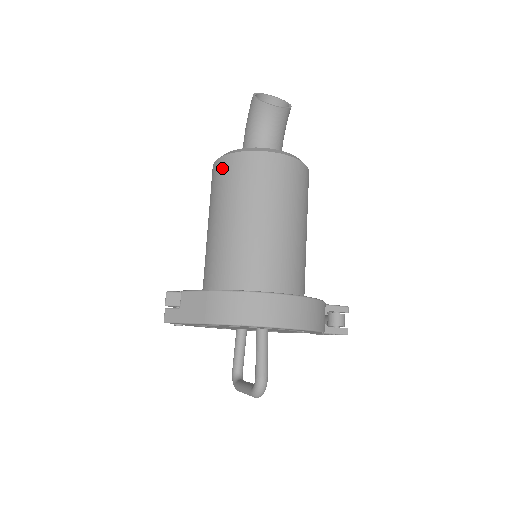
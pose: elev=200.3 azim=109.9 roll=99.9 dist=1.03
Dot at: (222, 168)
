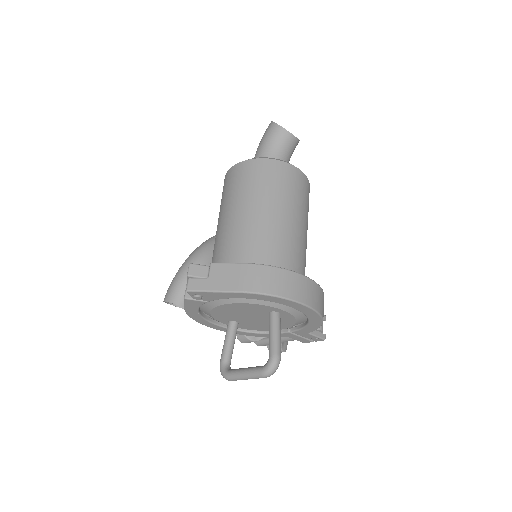
Dot at: (249, 169)
